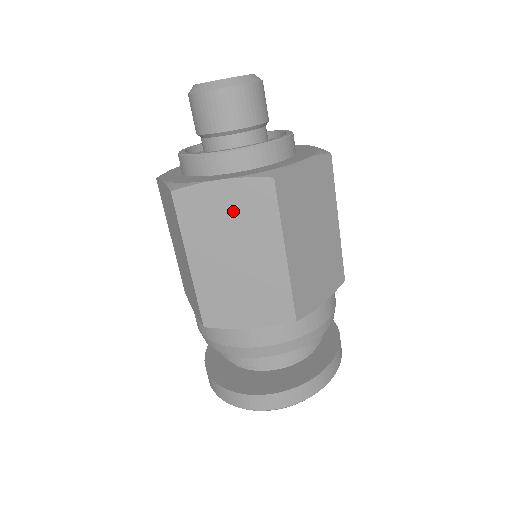
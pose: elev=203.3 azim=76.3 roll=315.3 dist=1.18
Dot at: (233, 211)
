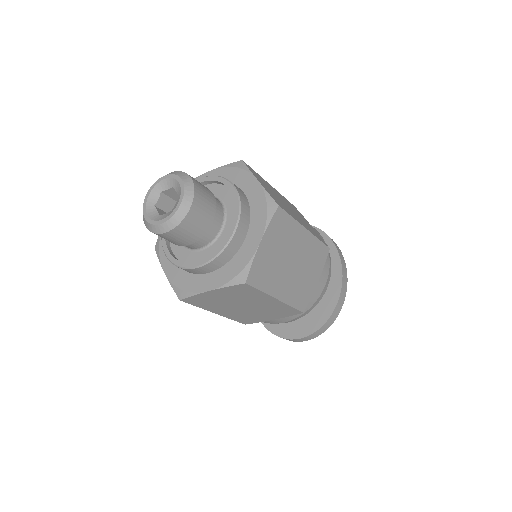
Dot at: (228, 297)
